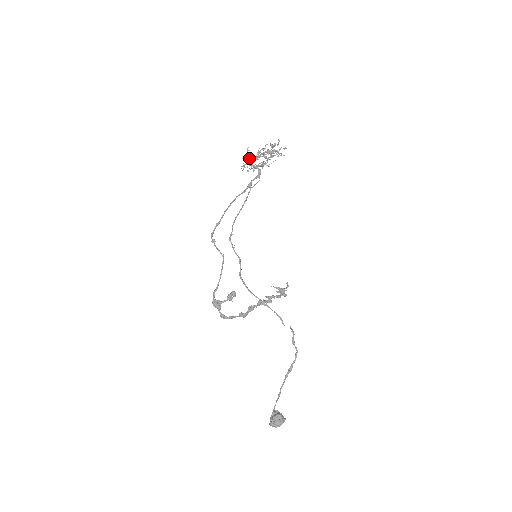
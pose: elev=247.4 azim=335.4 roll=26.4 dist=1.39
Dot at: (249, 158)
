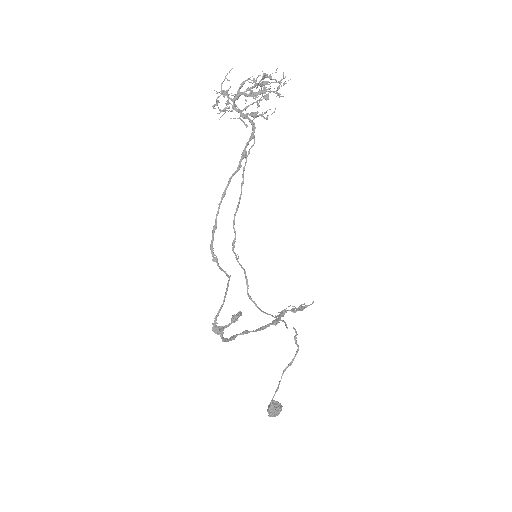
Dot at: (226, 92)
